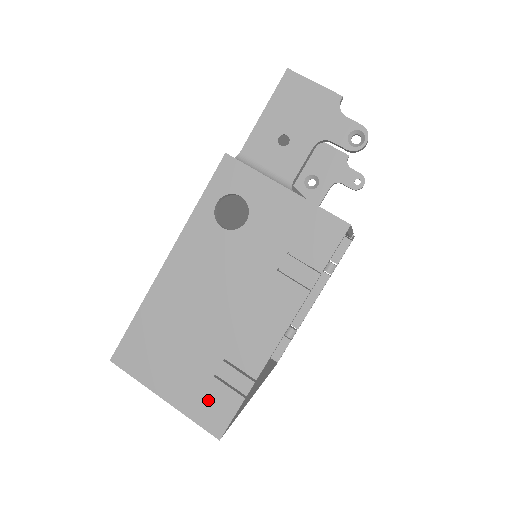
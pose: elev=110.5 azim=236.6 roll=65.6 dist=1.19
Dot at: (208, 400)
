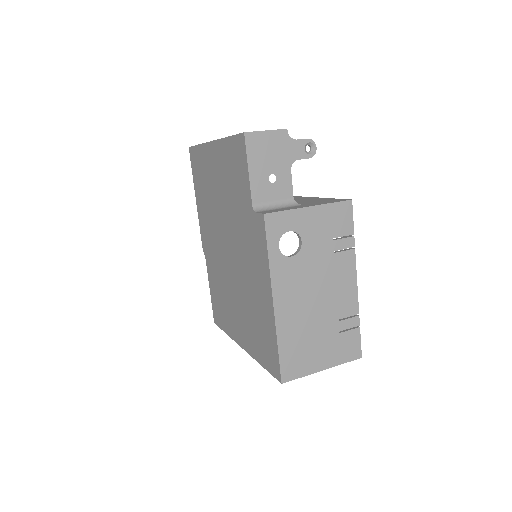
Dot at: (344, 346)
